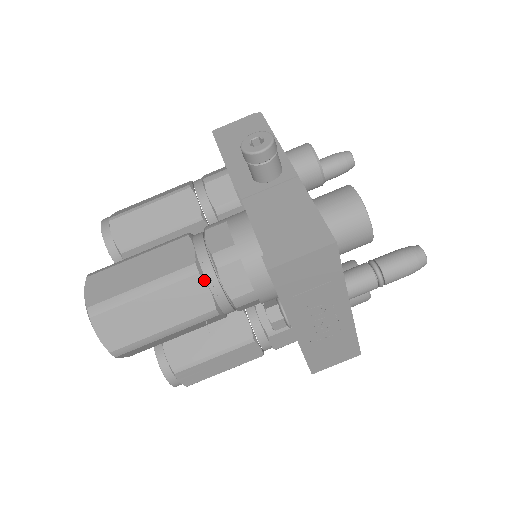
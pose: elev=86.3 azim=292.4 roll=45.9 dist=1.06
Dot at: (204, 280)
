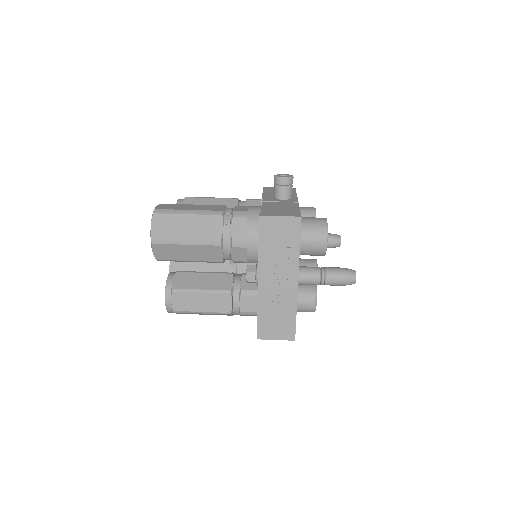
Dot at: (223, 220)
